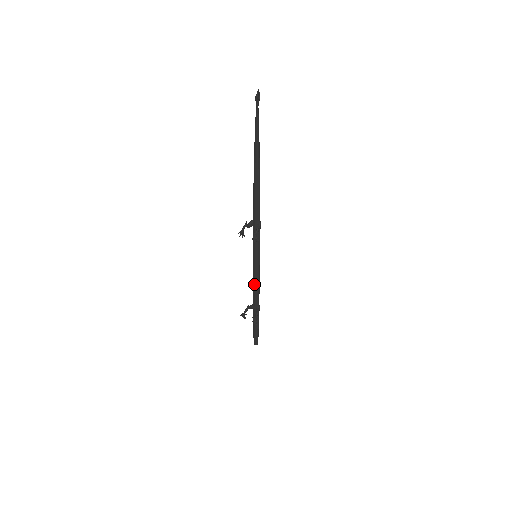
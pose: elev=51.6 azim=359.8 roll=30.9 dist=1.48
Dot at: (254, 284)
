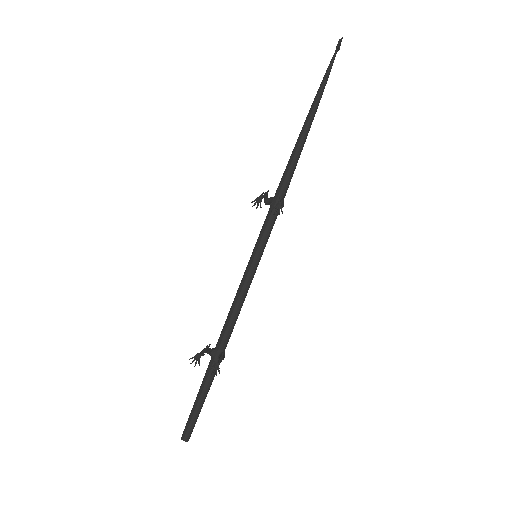
Dot at: (234, 305)
